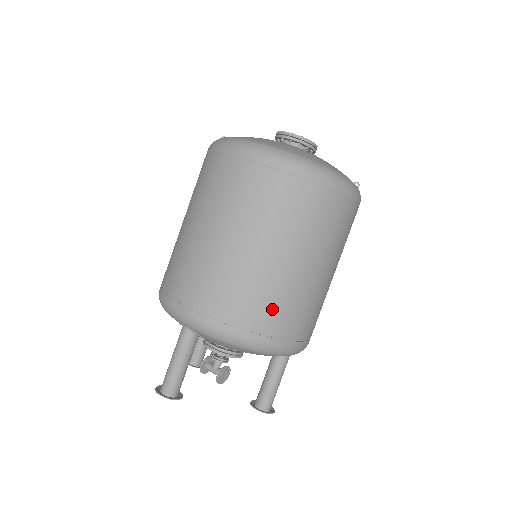
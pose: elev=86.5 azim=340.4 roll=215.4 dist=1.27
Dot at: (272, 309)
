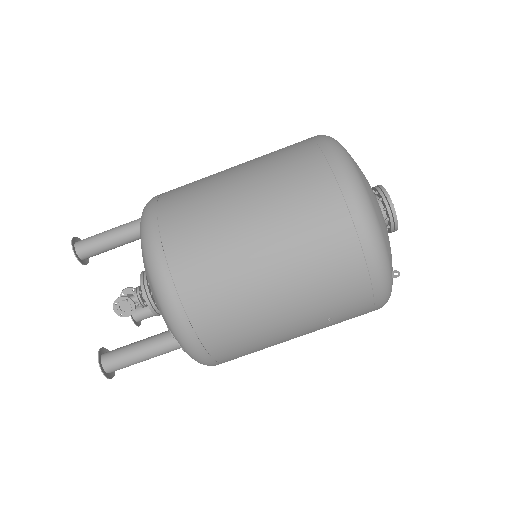
Dot at: (194, 239)
